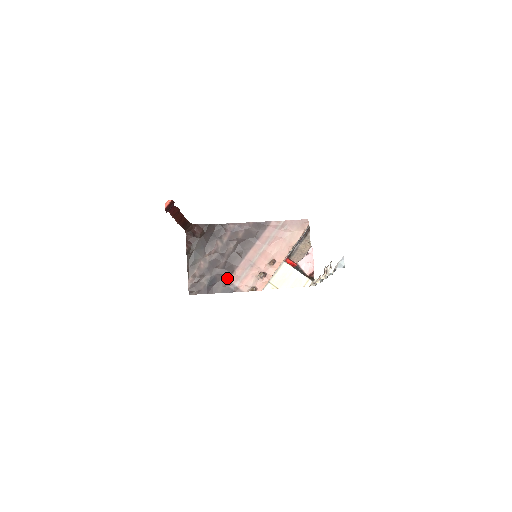
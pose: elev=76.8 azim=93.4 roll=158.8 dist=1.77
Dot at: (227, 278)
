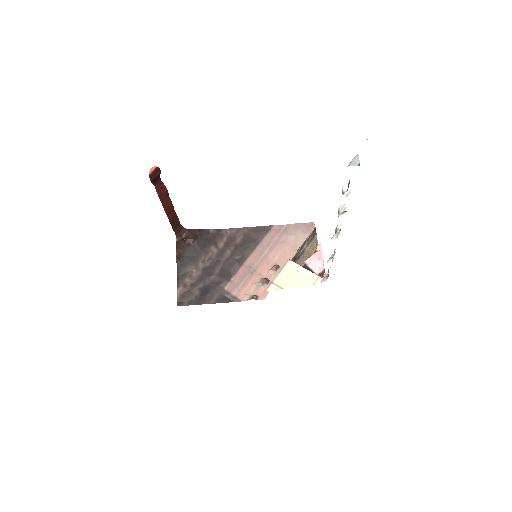
Dot at: (223, 286)
